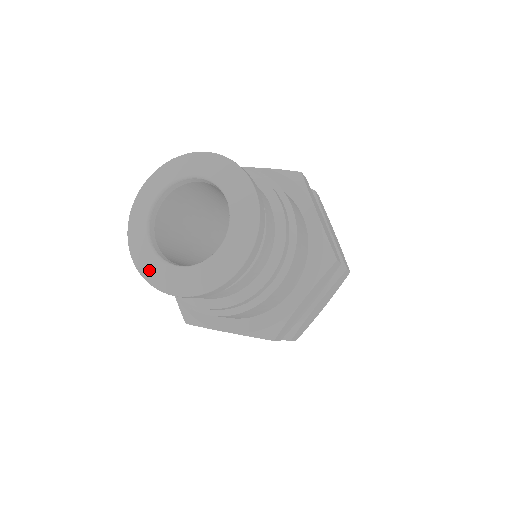
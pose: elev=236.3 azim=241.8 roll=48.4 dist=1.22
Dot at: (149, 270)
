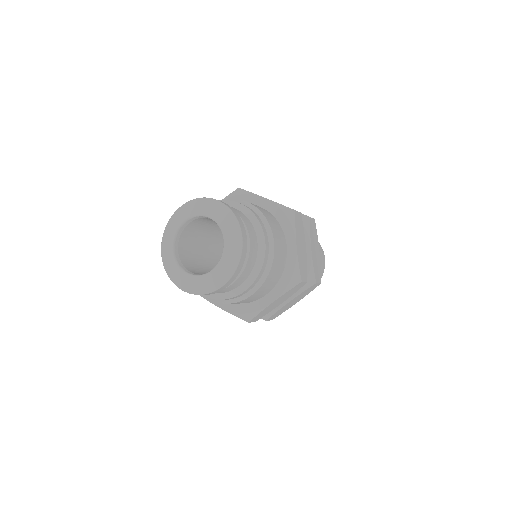
Dot at: (199, 287)
